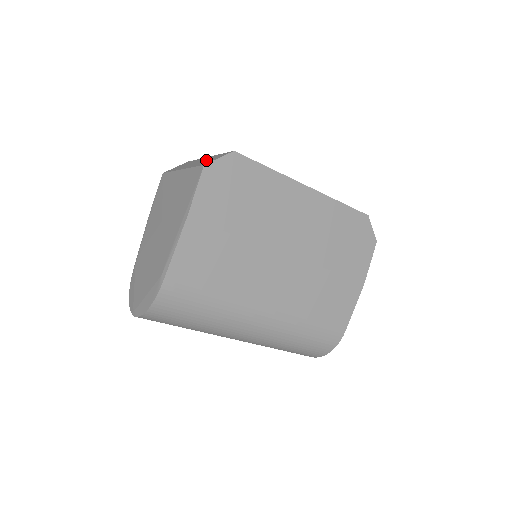
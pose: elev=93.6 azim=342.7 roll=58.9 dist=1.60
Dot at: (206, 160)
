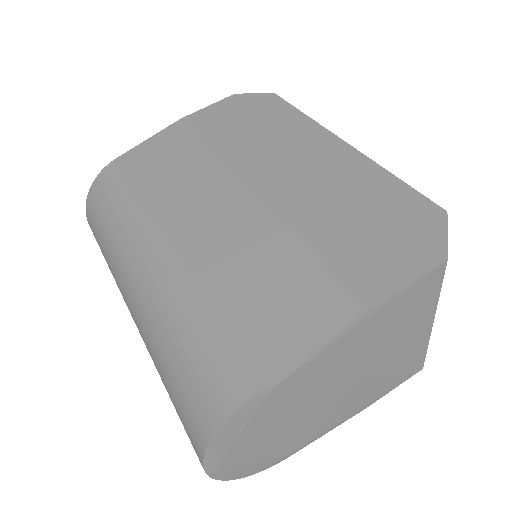
Dot at: occluded
